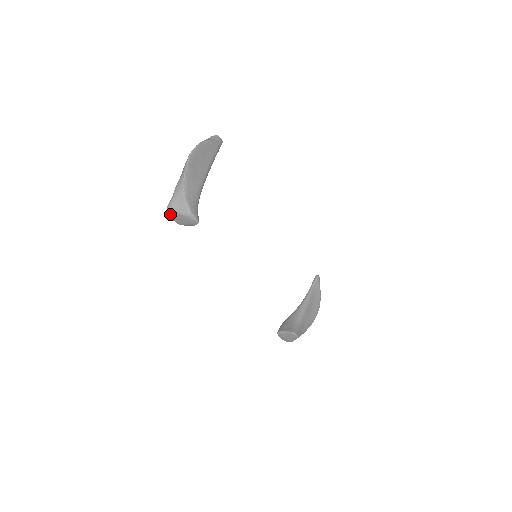
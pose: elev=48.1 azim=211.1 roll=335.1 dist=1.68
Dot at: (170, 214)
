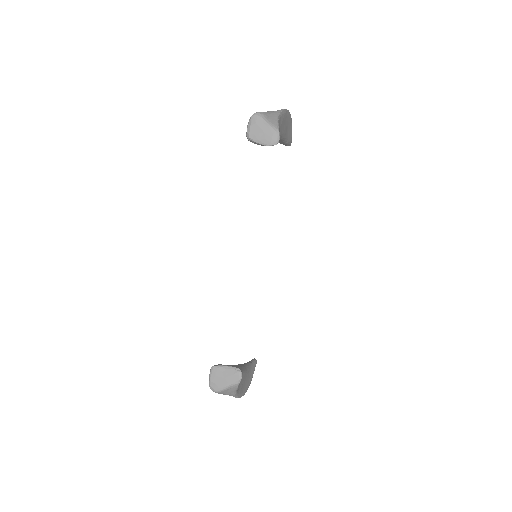
Dot at: (253, 120)
